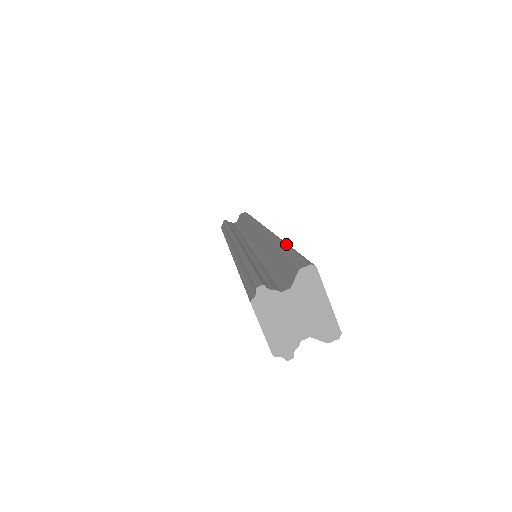
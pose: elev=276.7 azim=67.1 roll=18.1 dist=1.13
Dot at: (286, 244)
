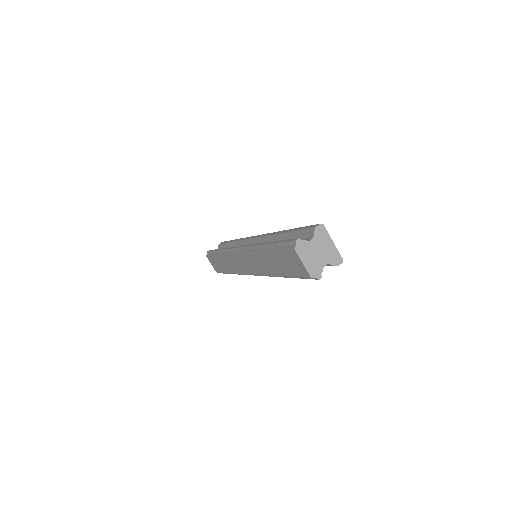
Dot at: (291, 229)
